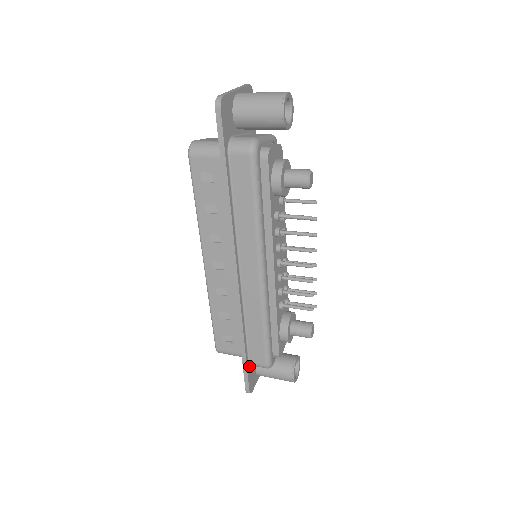
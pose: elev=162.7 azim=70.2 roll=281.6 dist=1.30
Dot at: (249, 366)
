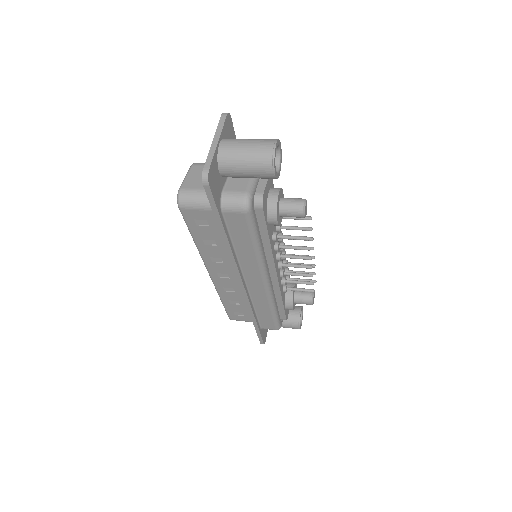
Dot at: (261, 329)
